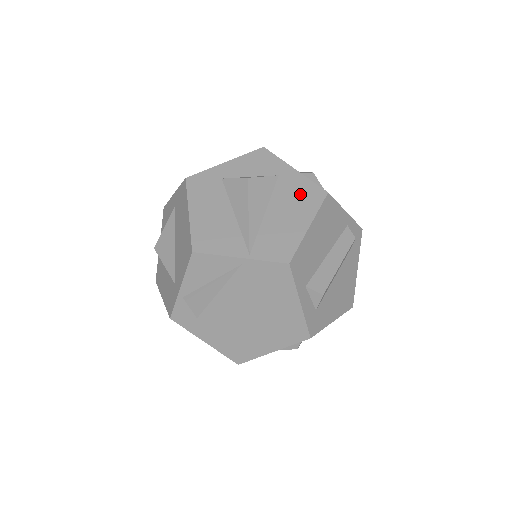
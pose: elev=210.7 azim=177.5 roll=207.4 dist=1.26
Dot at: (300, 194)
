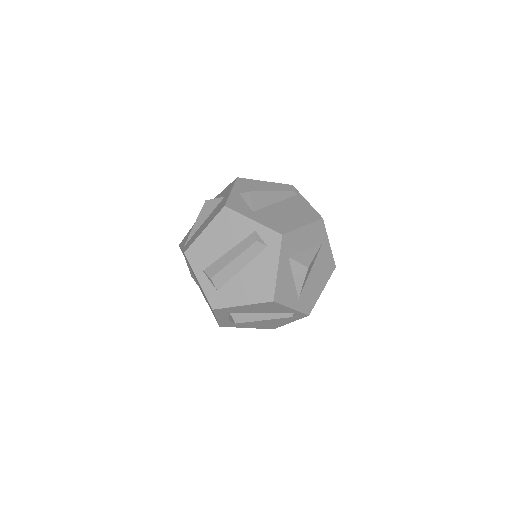
Dot at: (218, 208)
